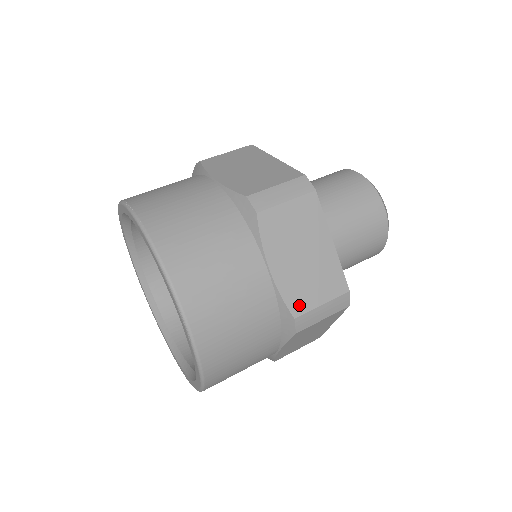
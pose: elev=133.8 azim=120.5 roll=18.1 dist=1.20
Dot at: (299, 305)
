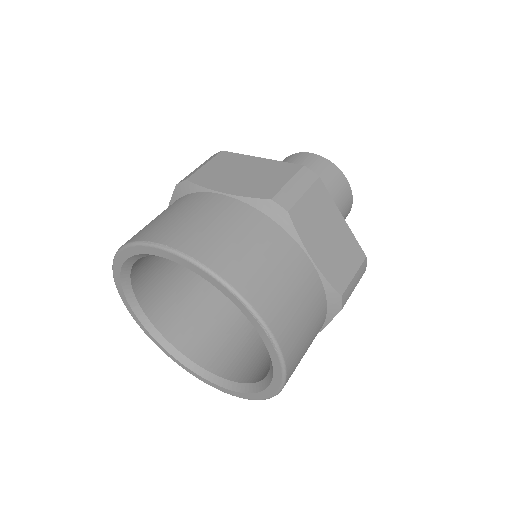
Dot at: (340, 283)
